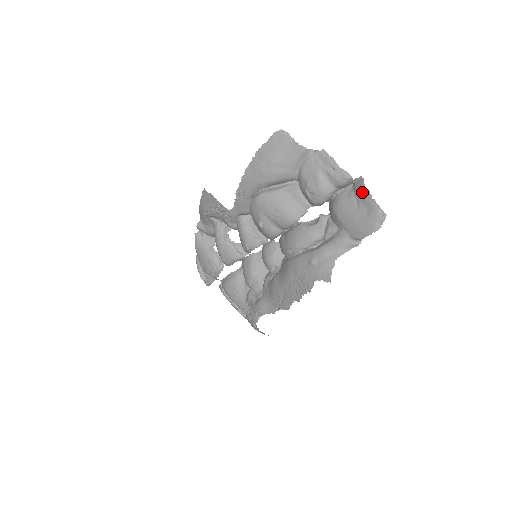
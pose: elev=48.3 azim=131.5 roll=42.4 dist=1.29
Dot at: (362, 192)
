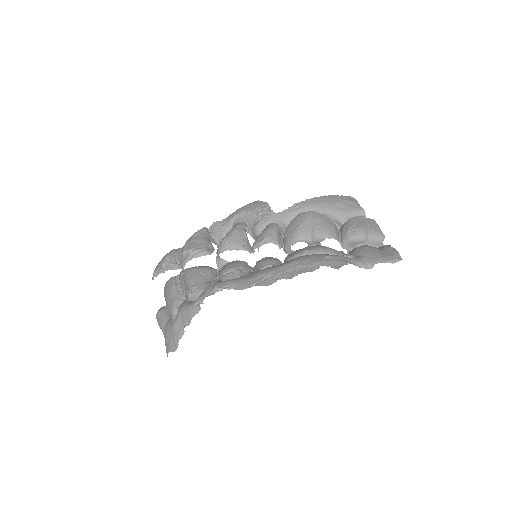
Dot at: (388, 247)
